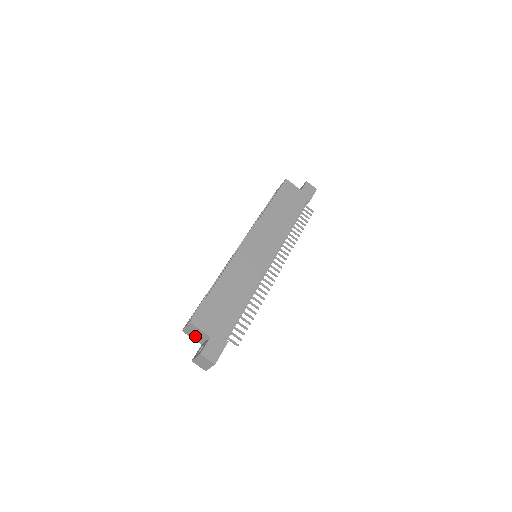
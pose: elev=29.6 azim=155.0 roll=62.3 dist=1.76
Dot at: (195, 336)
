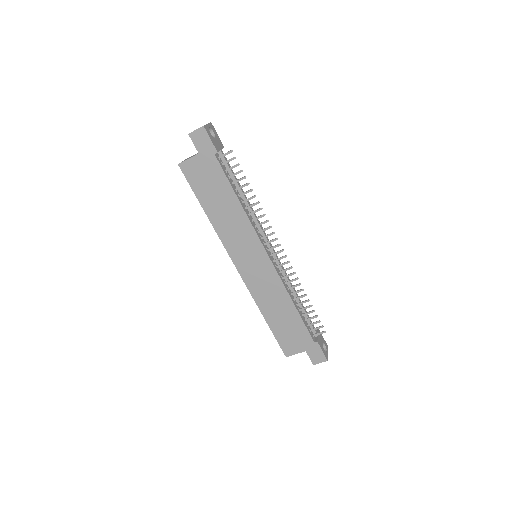
Dot at: occluded
